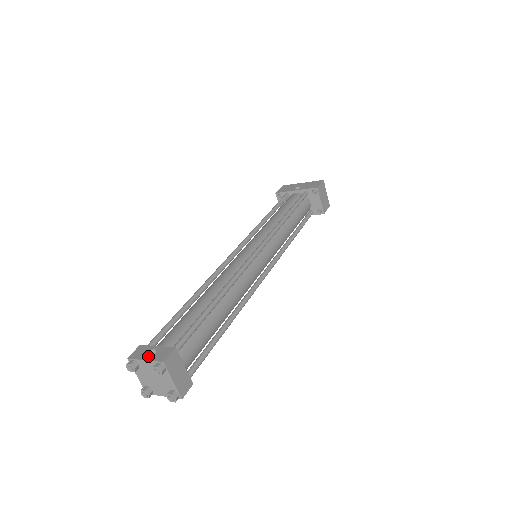
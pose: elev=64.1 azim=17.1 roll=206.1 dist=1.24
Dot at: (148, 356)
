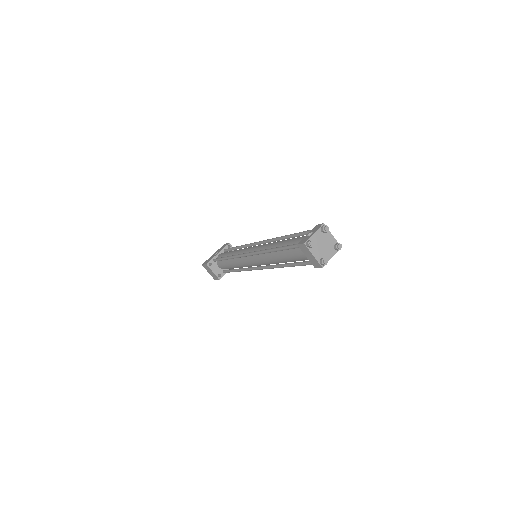
Dot at: occluded
